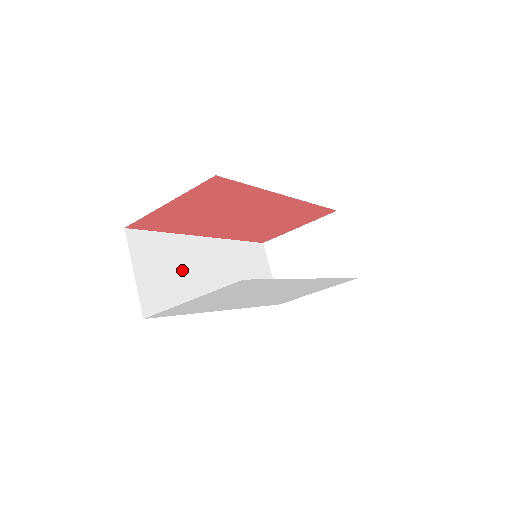
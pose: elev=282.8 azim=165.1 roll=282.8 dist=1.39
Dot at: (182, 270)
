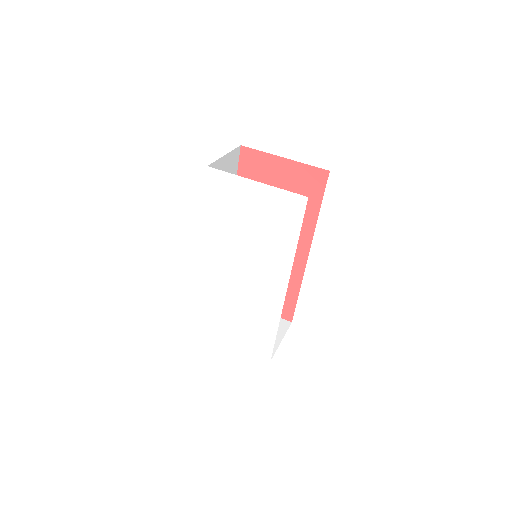
Dot at: occluded
